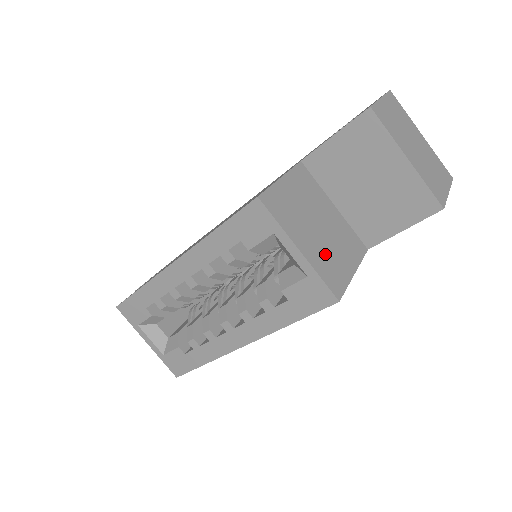
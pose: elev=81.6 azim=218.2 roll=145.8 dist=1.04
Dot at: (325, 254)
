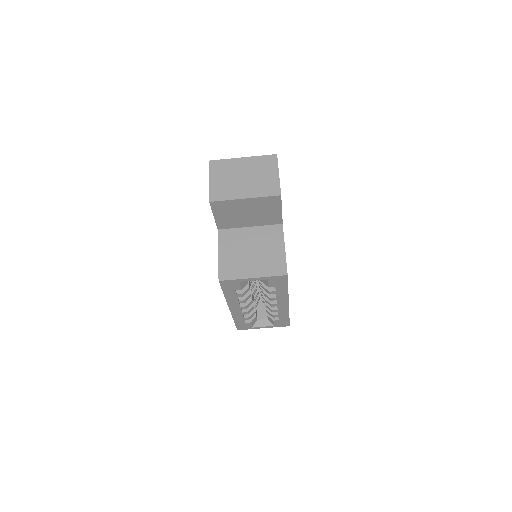
Dot at: (265, 262)
